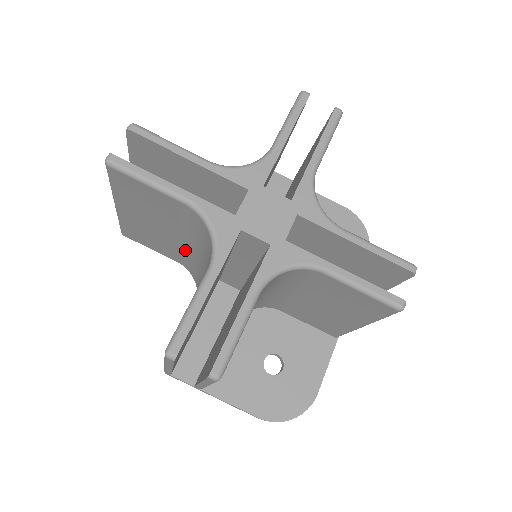
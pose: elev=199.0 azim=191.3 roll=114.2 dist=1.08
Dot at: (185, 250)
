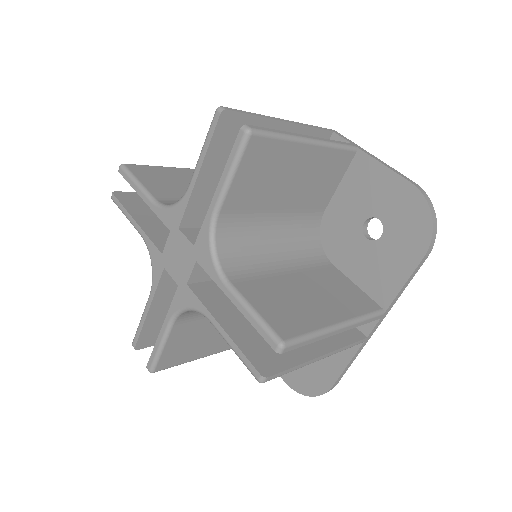
Dot at: occluded
